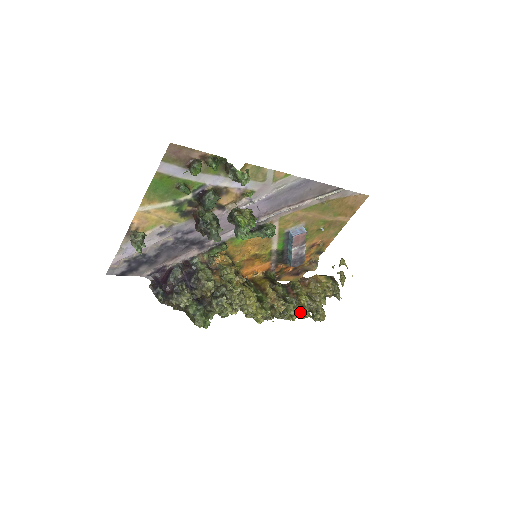
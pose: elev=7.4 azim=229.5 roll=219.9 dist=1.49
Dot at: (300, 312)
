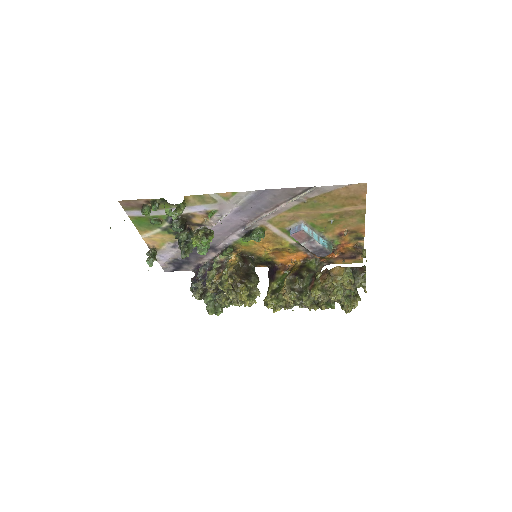
Dot at: (318, 304)
